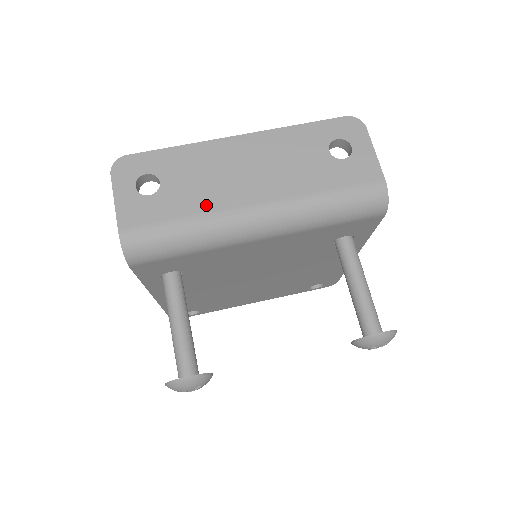
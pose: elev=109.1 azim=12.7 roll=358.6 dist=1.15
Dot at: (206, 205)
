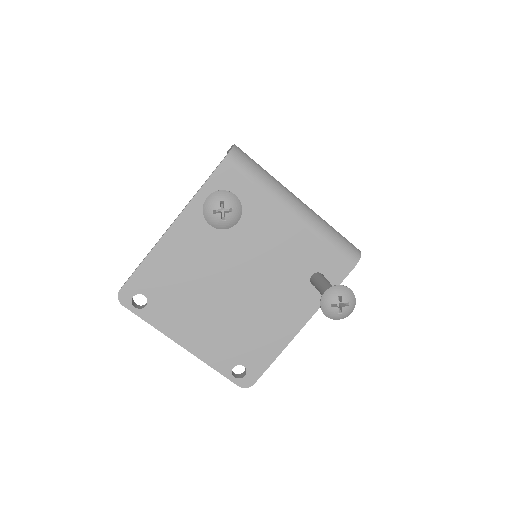
Dot at: occluded
